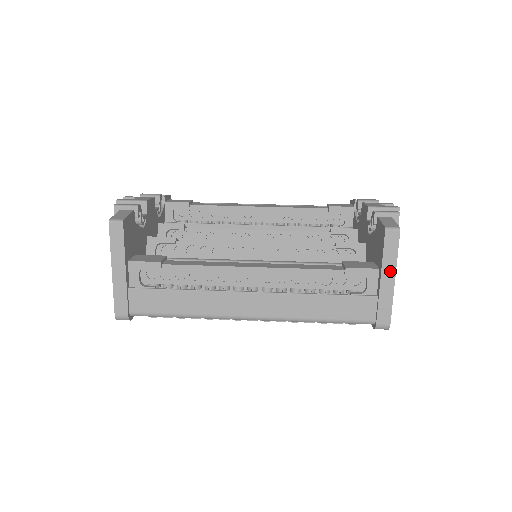
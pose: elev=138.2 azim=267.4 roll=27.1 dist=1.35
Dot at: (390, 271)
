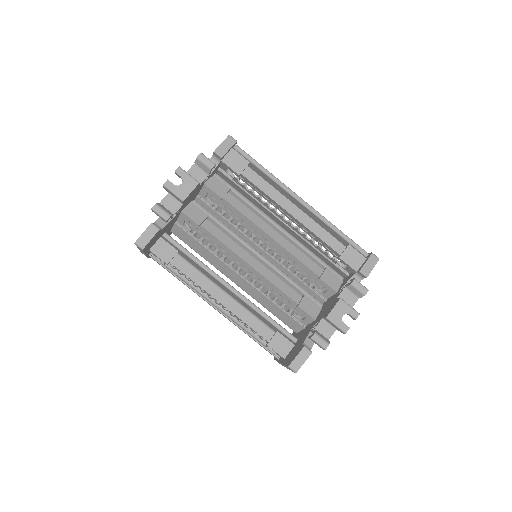
Dot at: (286, 367)
